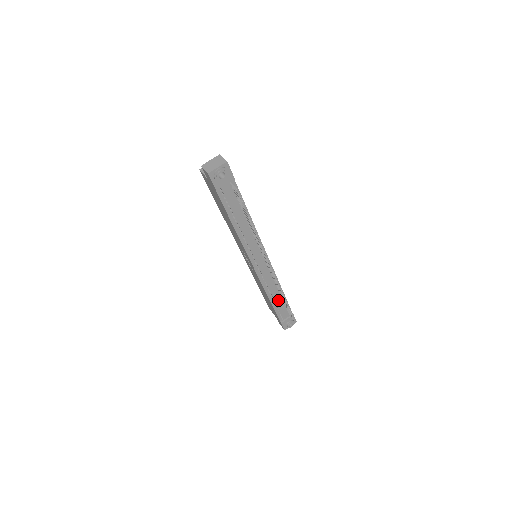
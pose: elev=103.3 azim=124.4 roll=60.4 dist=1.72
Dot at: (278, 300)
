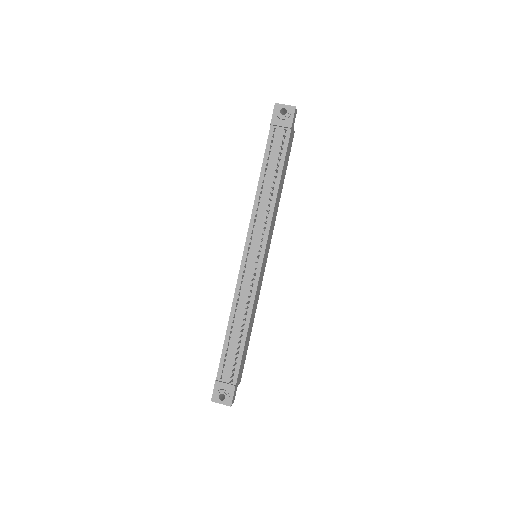
Dot at: (236, 337)
